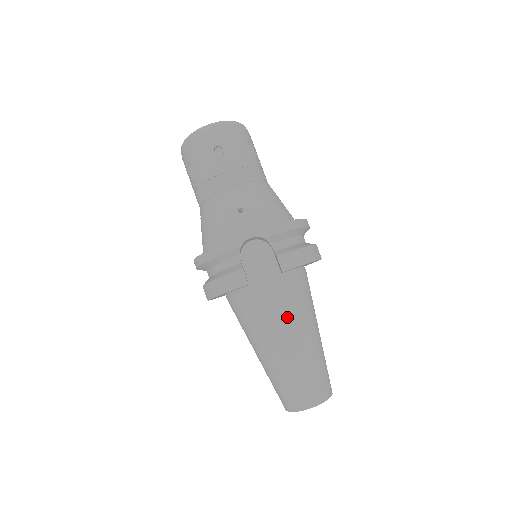
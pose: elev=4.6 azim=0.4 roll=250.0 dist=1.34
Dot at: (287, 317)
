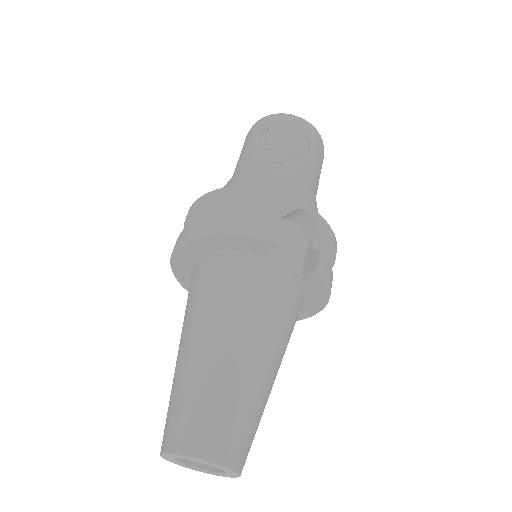
Dot at: (275, 324)
